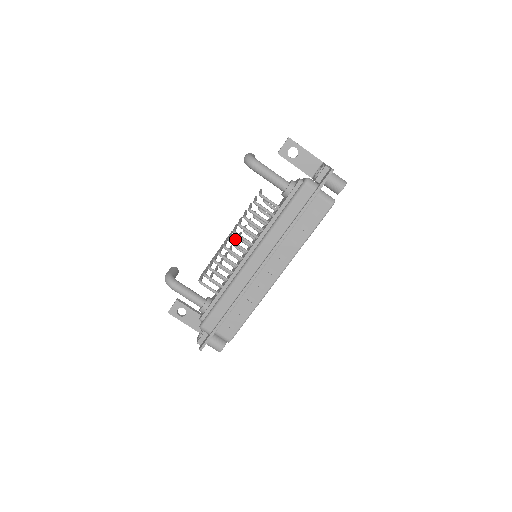
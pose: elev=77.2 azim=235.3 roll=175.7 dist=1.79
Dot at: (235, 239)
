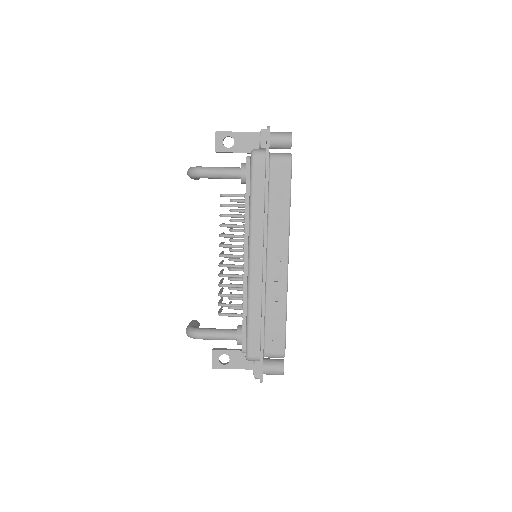
Dot at: occluded
